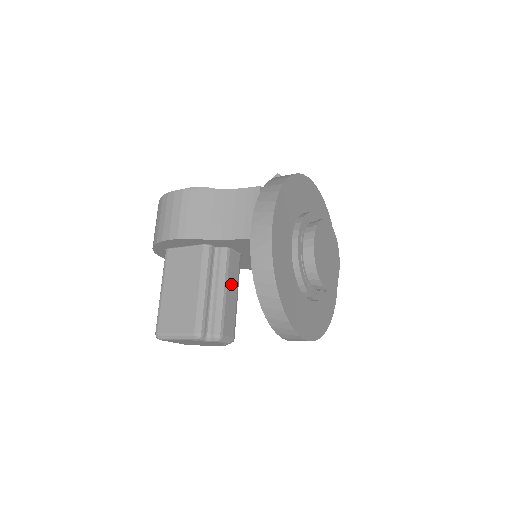
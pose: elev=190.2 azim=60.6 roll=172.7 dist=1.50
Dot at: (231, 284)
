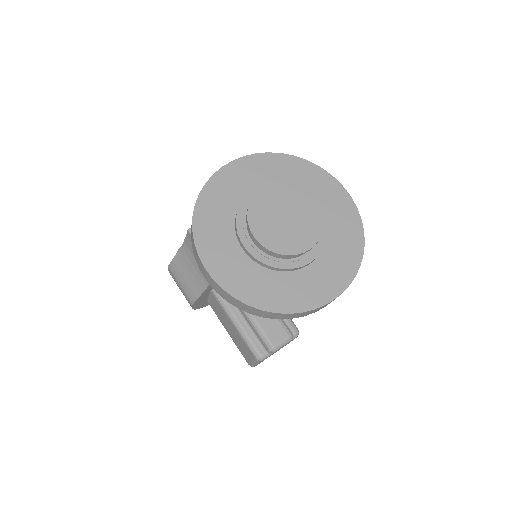
Dot at: occluded
